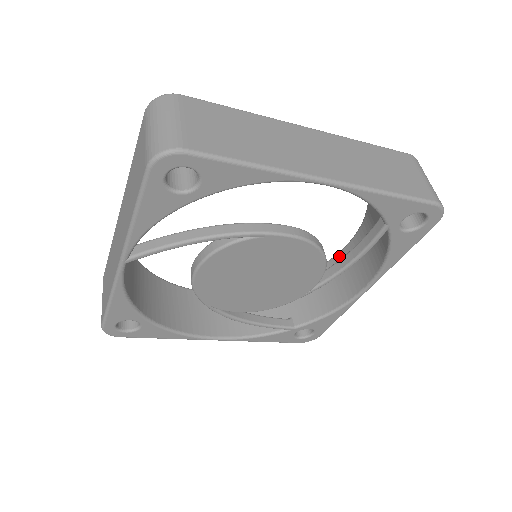
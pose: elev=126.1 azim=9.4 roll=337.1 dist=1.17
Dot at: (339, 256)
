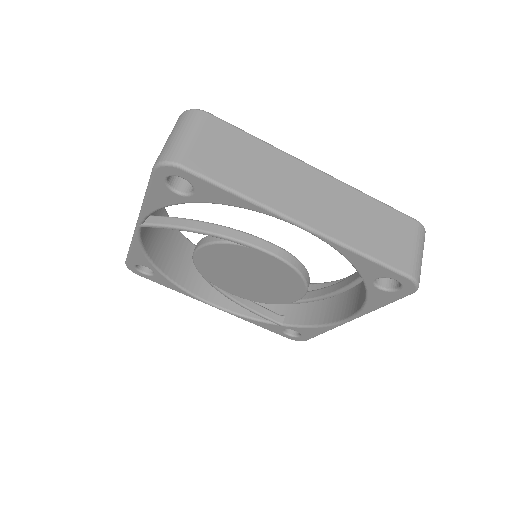
Dot at: occluded
